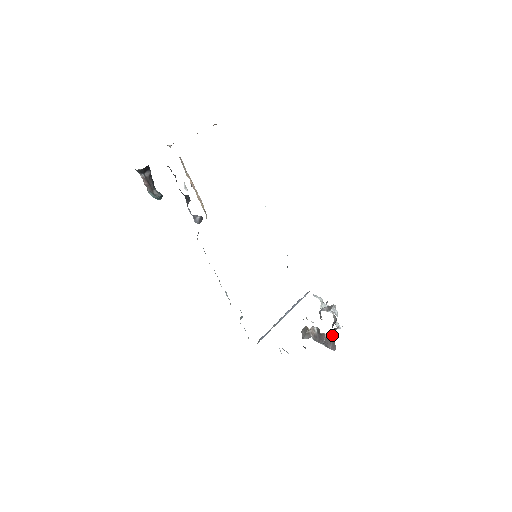
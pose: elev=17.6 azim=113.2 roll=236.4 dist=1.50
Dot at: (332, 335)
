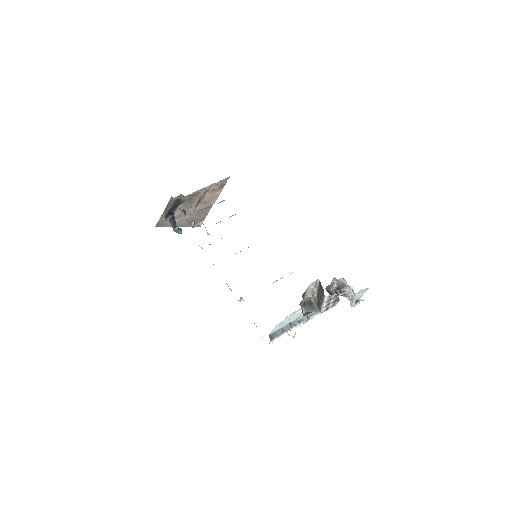
Dot at: (319, 282)
